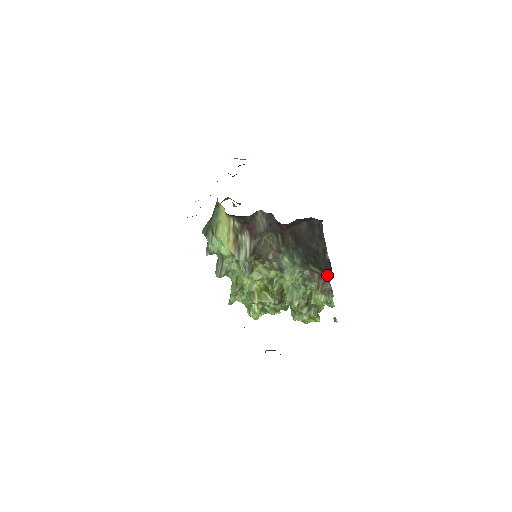
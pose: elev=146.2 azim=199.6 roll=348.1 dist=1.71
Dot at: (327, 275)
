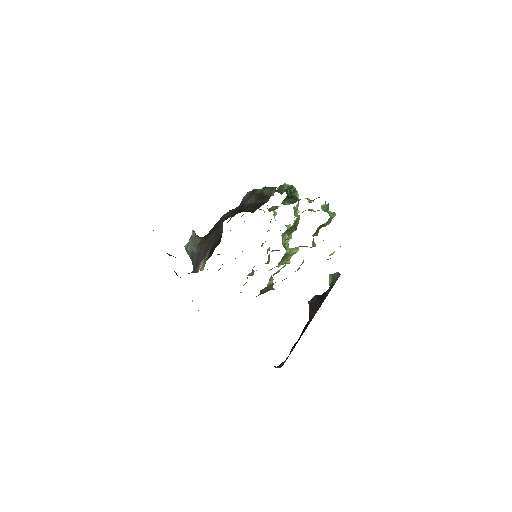
Dot at: occluded
